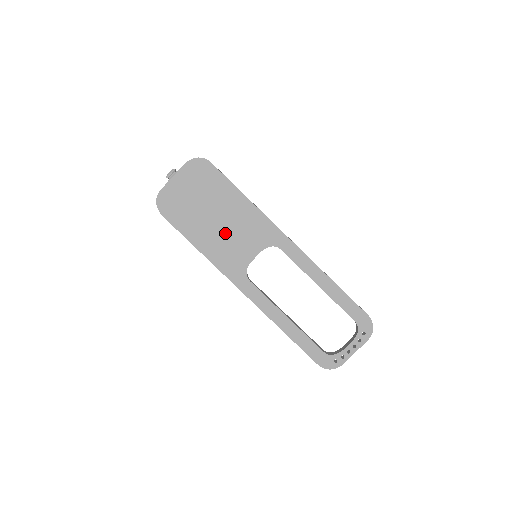
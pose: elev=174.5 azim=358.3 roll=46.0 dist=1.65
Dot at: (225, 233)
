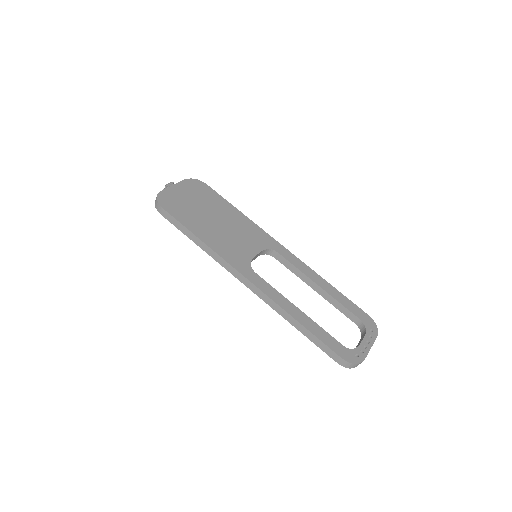
Dot at: (225, 232)
